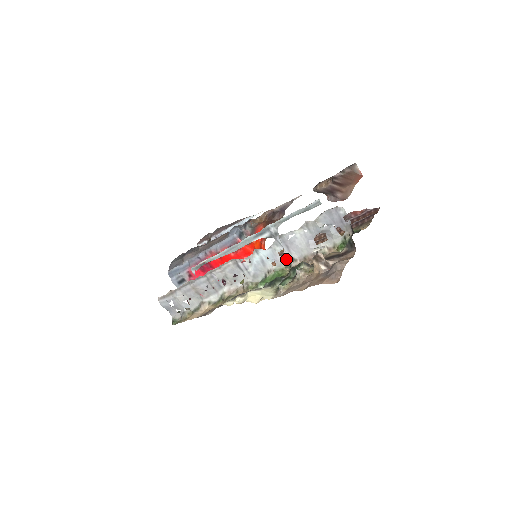
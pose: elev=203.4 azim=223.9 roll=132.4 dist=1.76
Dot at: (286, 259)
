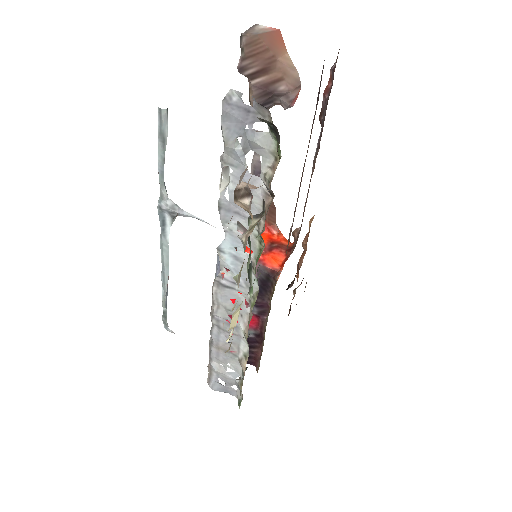
Dot at: occluded
